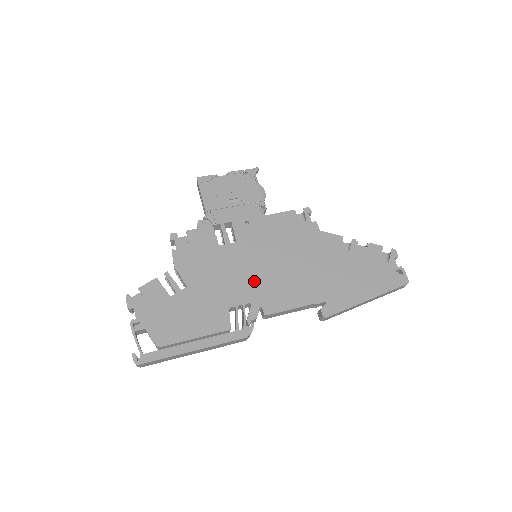
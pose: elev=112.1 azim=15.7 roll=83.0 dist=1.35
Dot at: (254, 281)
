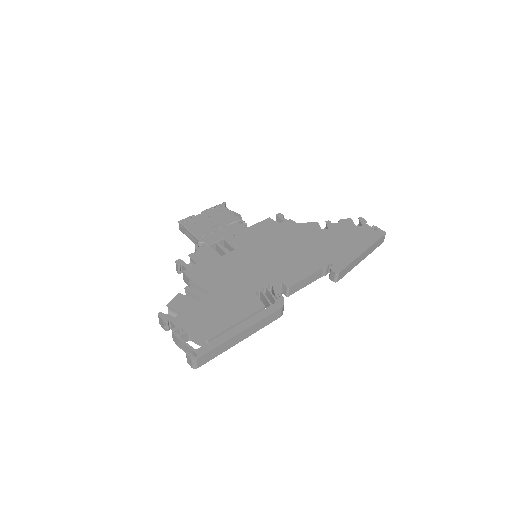
Dot at: (265, 269)
